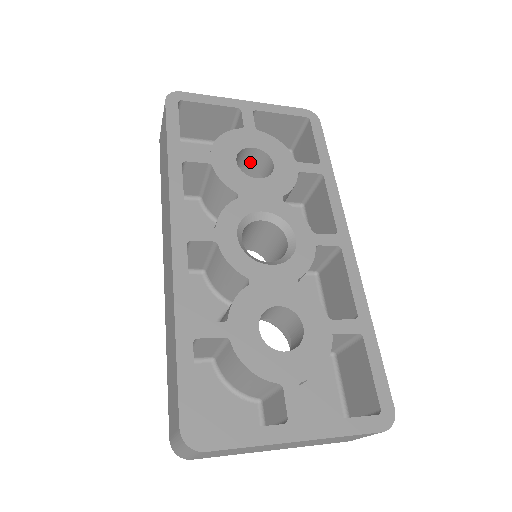
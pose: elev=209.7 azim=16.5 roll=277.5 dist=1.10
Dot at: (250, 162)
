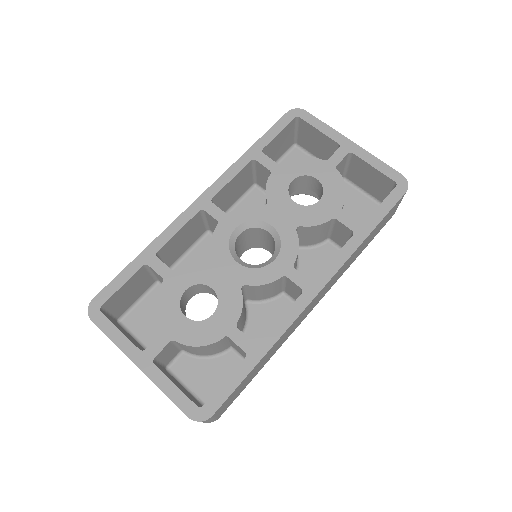
Dot at: (317, 190)
